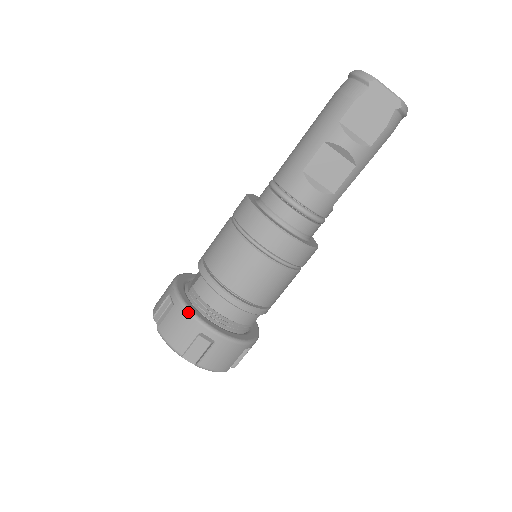
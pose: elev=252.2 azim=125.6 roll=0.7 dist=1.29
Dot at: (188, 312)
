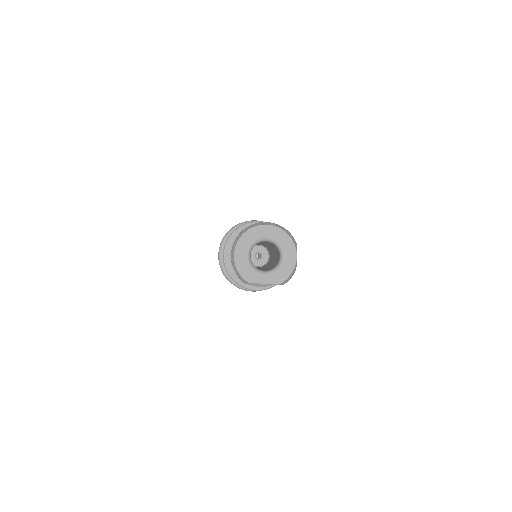
Dot at: occluded
